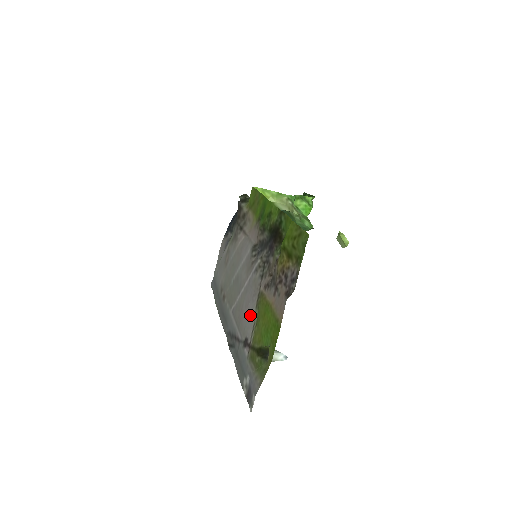
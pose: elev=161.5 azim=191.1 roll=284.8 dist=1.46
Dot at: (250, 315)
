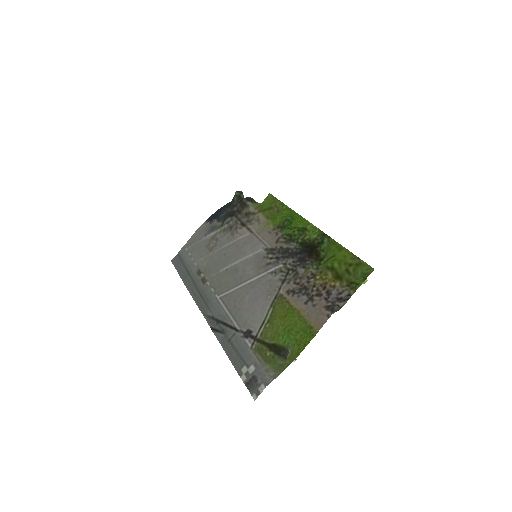
Dot at: (258, 310)
